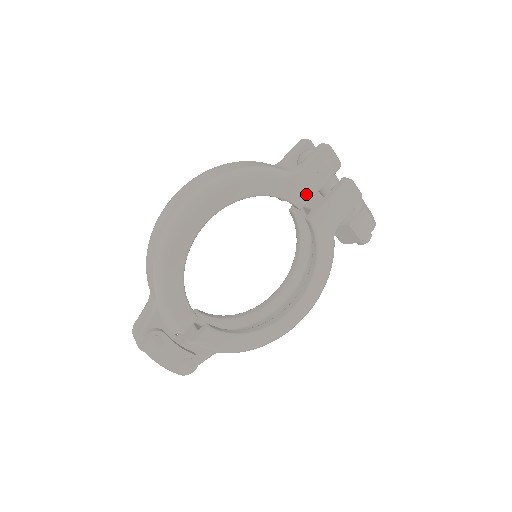
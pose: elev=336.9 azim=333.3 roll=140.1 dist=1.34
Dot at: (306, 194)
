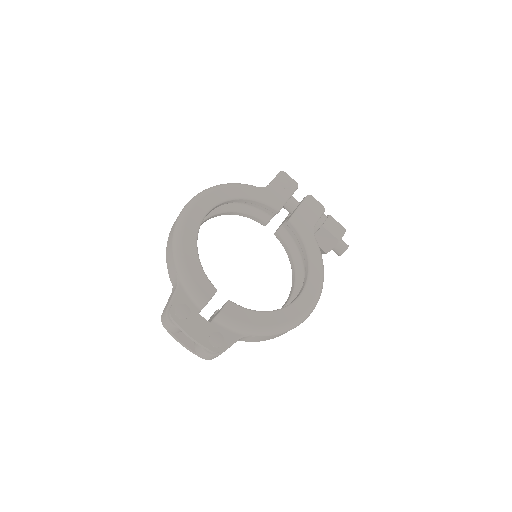
Dot at: (279, 201)
